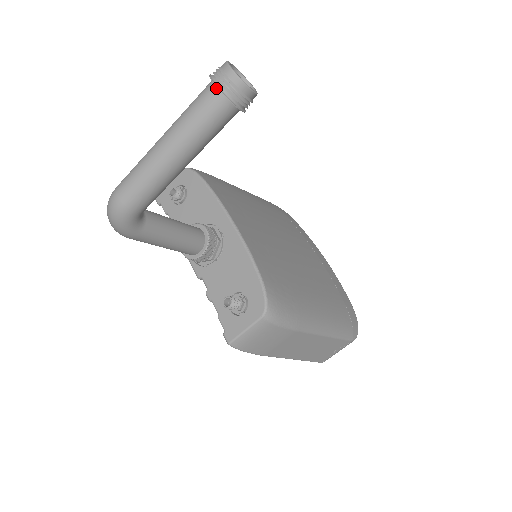
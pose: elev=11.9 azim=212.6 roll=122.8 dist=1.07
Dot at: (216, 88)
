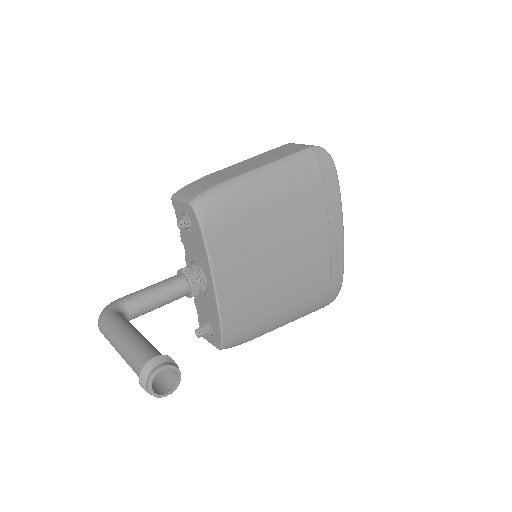
Dot at: (143, 383)
